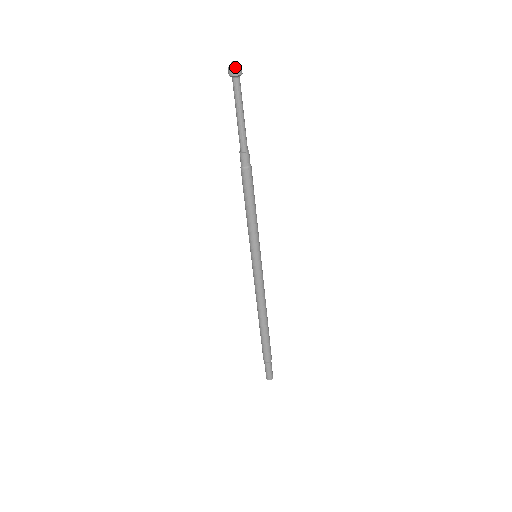
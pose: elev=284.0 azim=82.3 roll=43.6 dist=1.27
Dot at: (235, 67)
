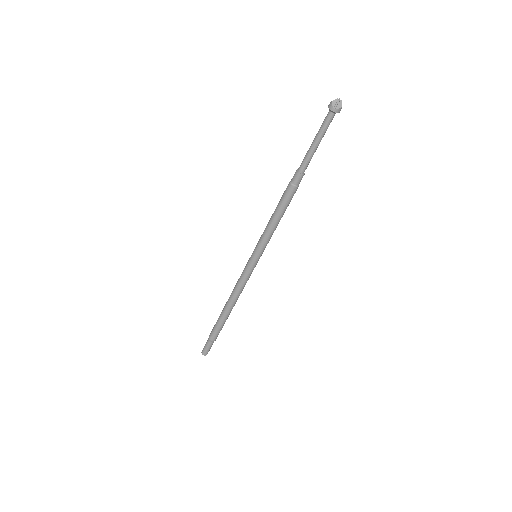
Dot at: (337, 104)
